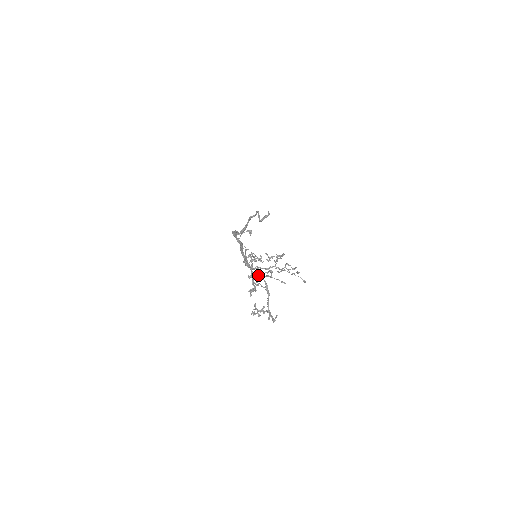
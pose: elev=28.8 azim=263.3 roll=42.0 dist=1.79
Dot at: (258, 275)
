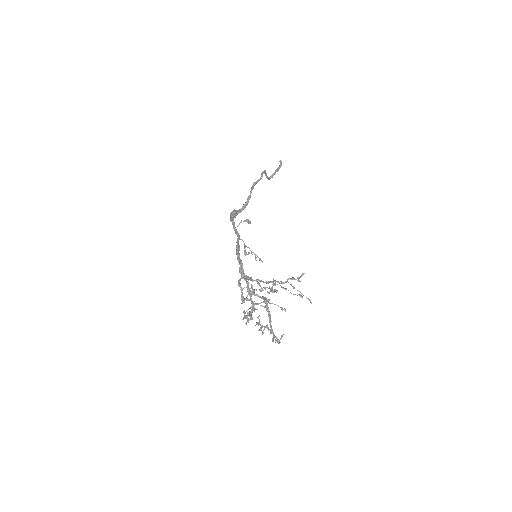
Dot at: (251, 307)
